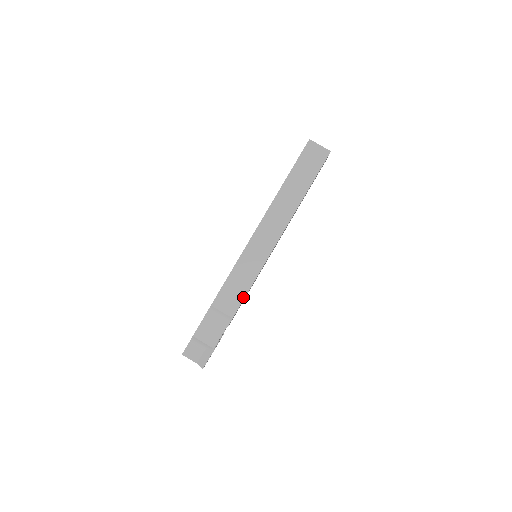
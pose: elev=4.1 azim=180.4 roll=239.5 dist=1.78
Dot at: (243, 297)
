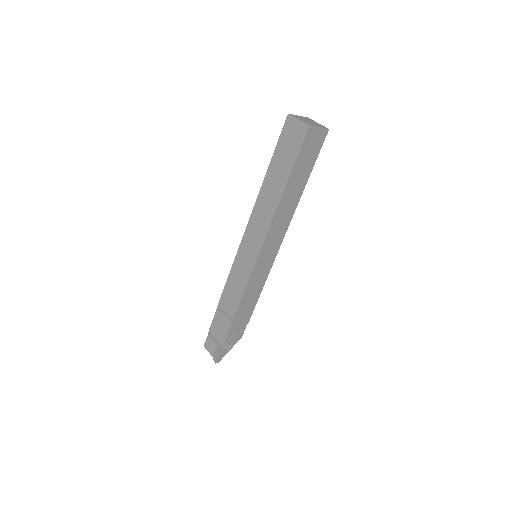
Dot at: (239, 300)
